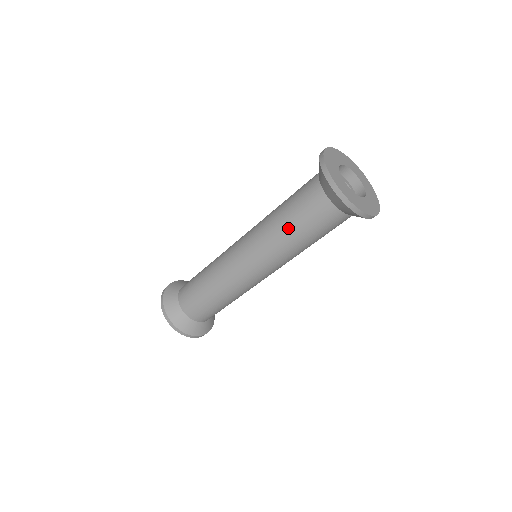
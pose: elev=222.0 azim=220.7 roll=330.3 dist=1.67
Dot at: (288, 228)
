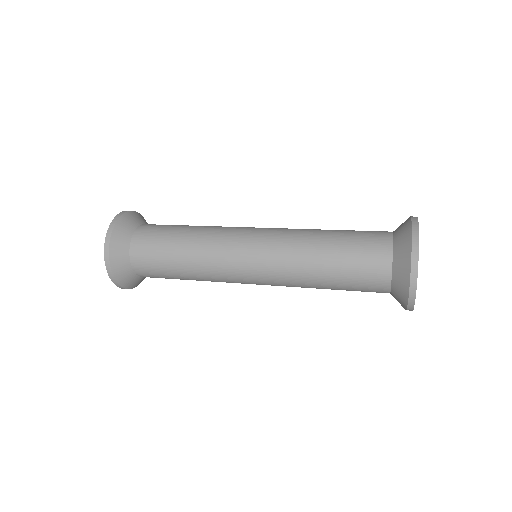
Dot at: occluded
